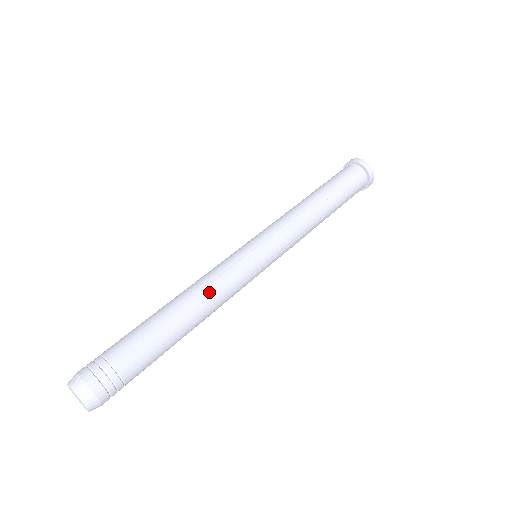
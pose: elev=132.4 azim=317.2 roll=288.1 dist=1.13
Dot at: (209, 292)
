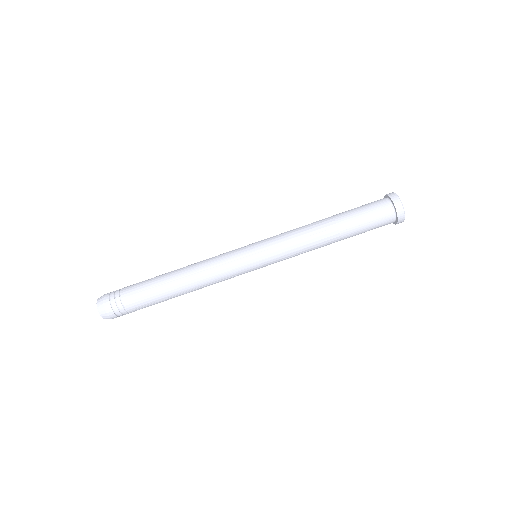
Dot at: (202, 277)
